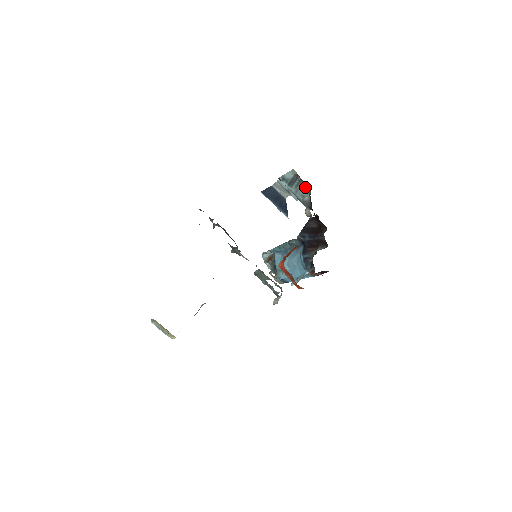
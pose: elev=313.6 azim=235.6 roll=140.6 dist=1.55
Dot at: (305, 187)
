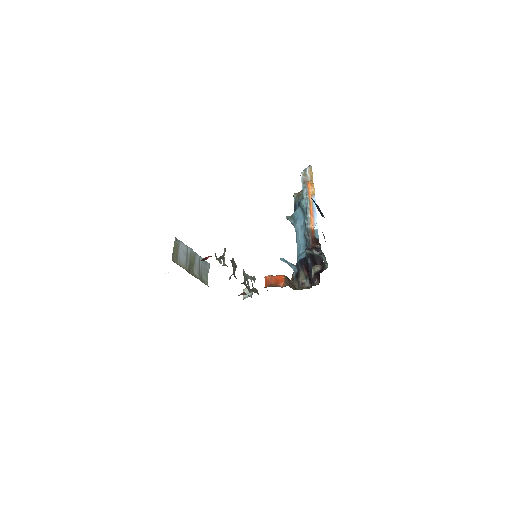
Dot at: (326, 261)
